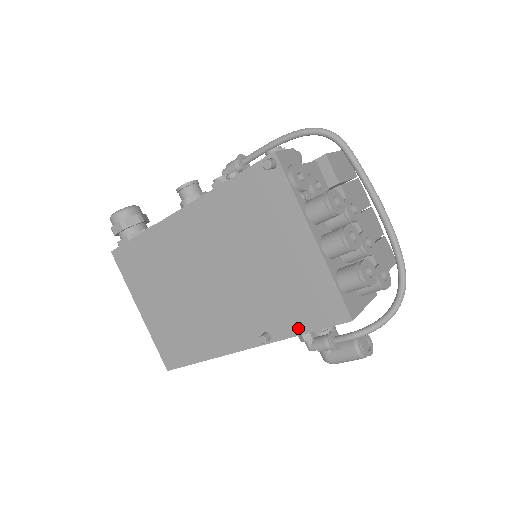
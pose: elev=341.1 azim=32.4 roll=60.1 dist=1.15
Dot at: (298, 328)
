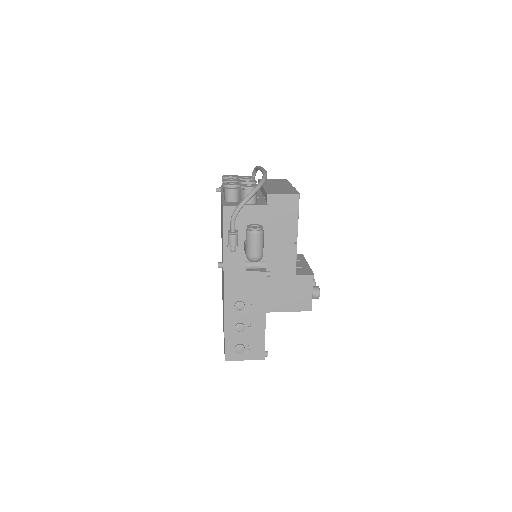
Dot at: (223, 241)
